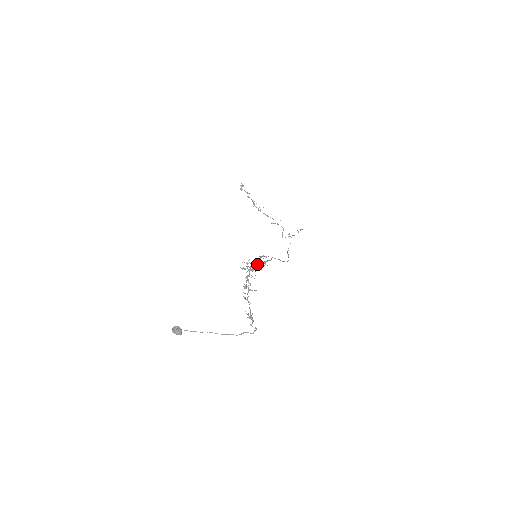
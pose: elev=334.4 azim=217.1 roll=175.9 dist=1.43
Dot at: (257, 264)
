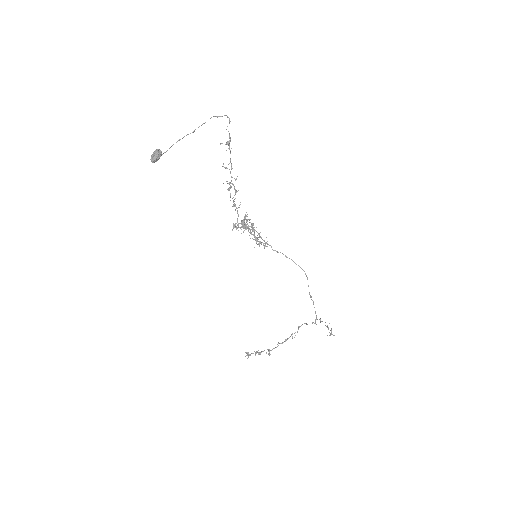
Dot at: (245, 219)
